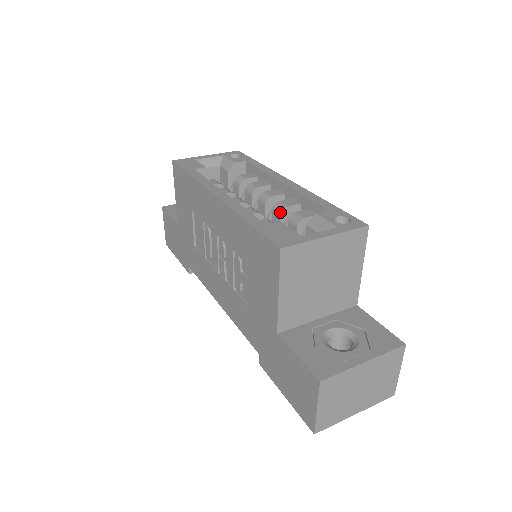
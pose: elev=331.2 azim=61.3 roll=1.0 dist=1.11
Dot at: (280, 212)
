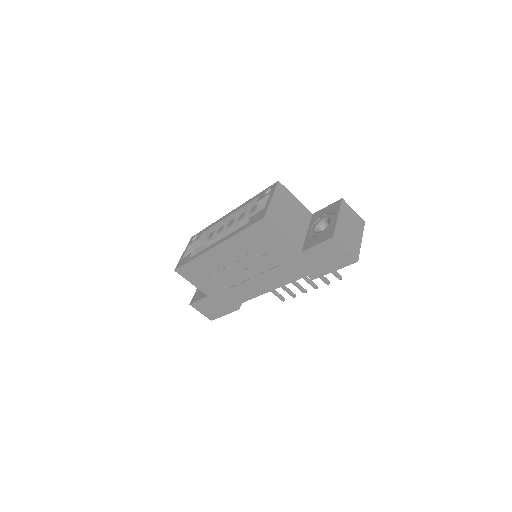
Dot at: (244, 222)
